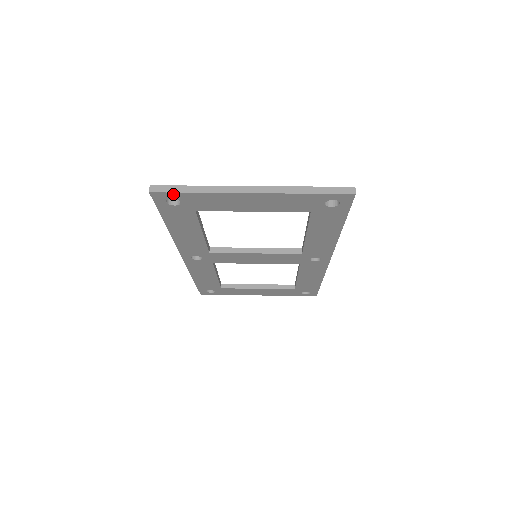
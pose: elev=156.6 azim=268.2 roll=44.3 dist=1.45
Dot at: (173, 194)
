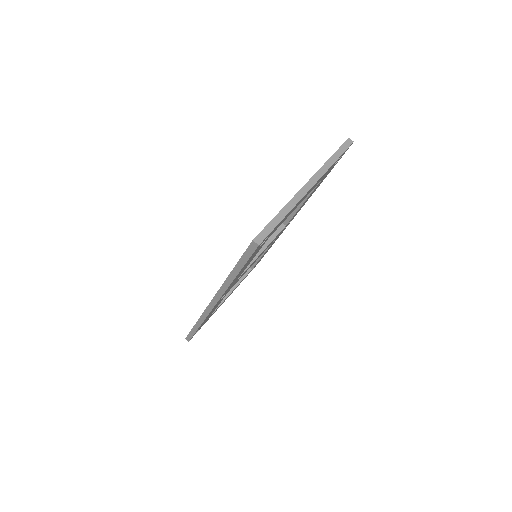
Dot at: (270, 233)
